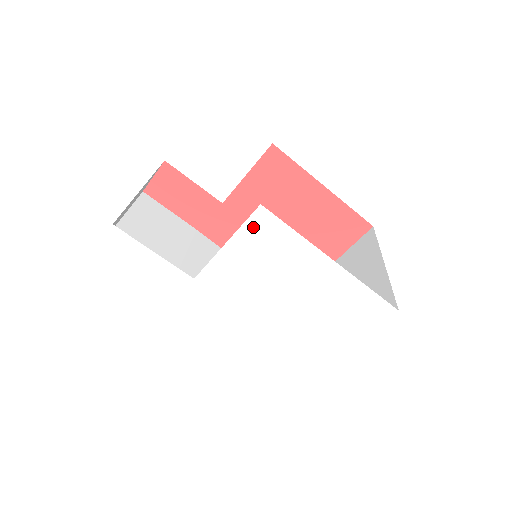
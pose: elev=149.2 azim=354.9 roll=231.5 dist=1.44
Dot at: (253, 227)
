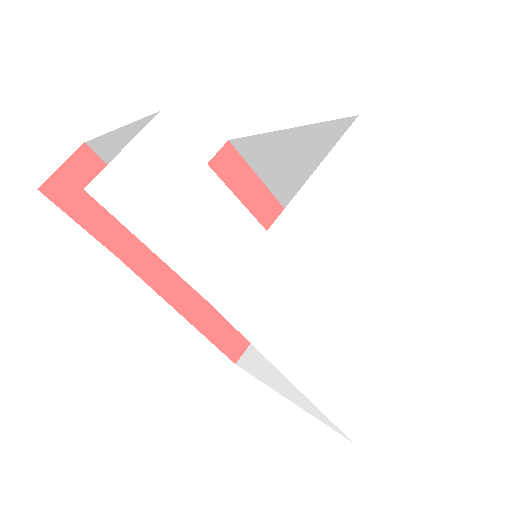
Dot at: (348, 148)
